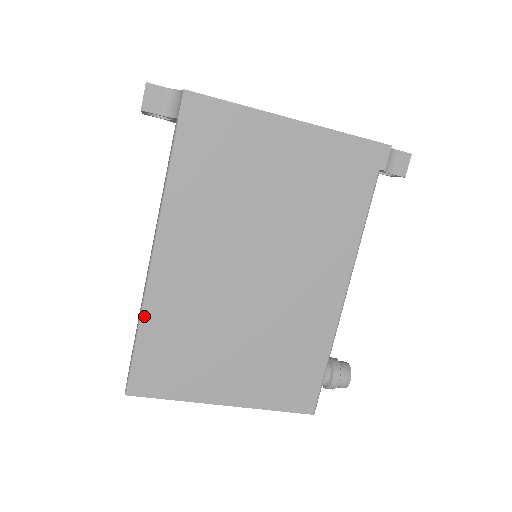
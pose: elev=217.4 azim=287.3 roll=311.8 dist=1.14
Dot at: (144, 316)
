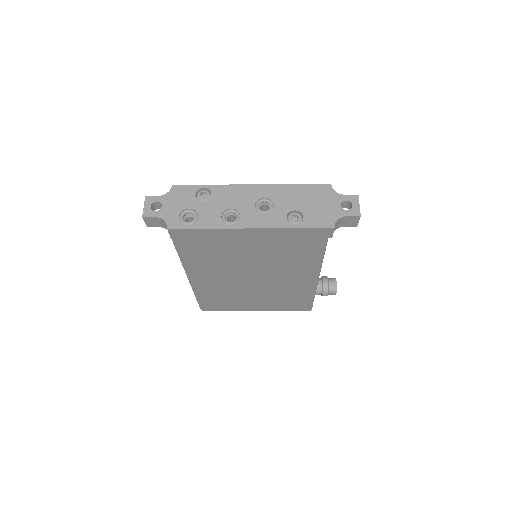
Dot at: (196, 293)
